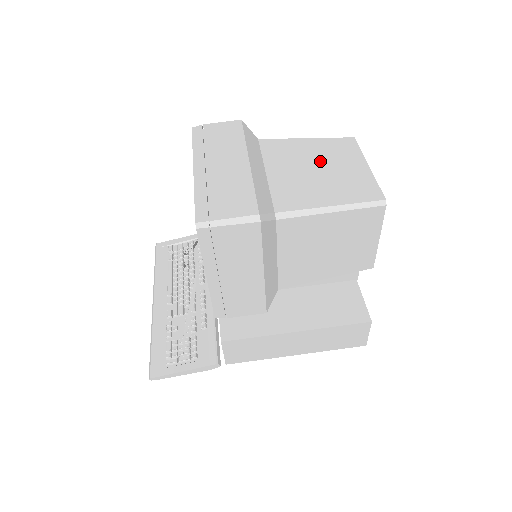
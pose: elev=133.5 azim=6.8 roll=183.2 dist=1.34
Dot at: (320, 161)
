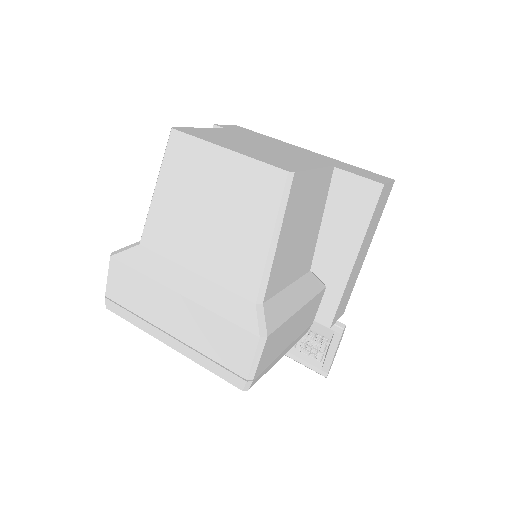
Dot at: (198, 202)
